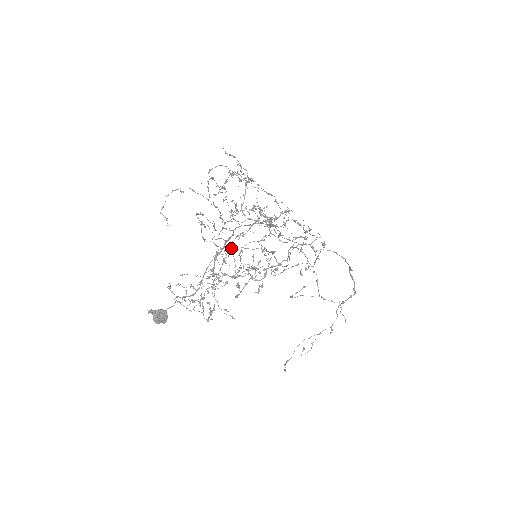
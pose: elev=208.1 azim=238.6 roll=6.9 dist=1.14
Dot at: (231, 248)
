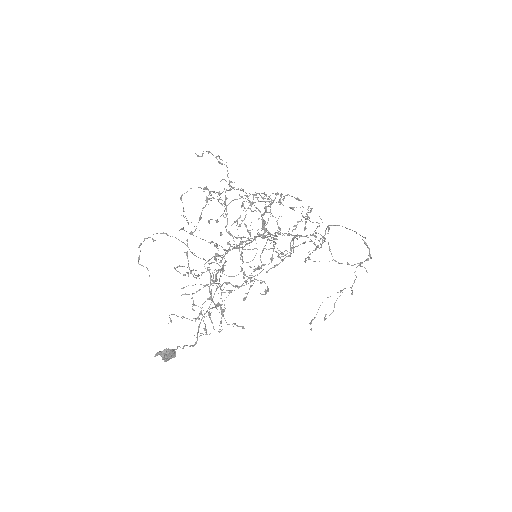
Dot at: (228, 249)
